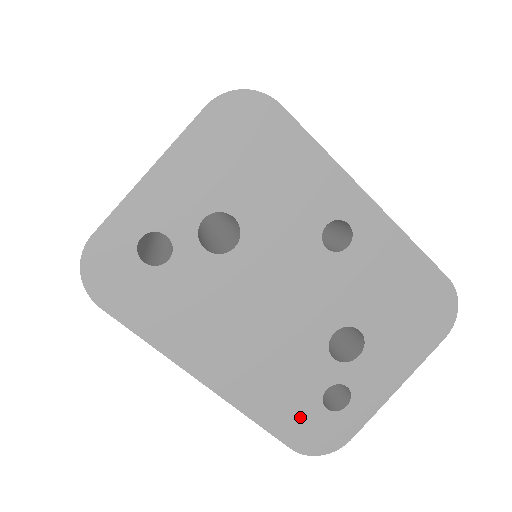
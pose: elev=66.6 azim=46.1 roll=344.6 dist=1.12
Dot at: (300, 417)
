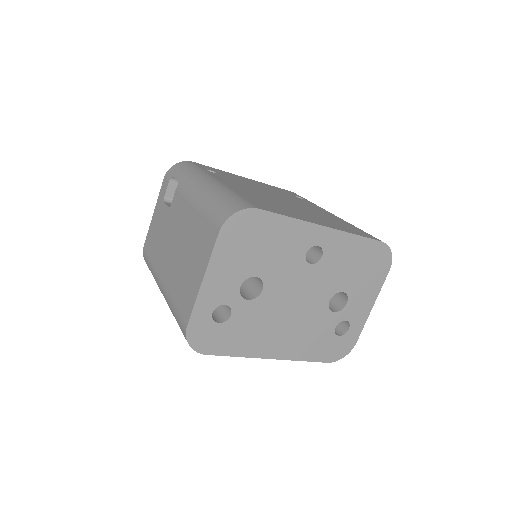
Dot at: (327, 347)
